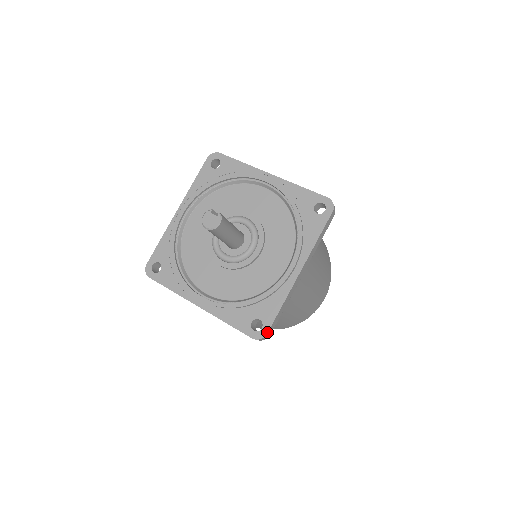
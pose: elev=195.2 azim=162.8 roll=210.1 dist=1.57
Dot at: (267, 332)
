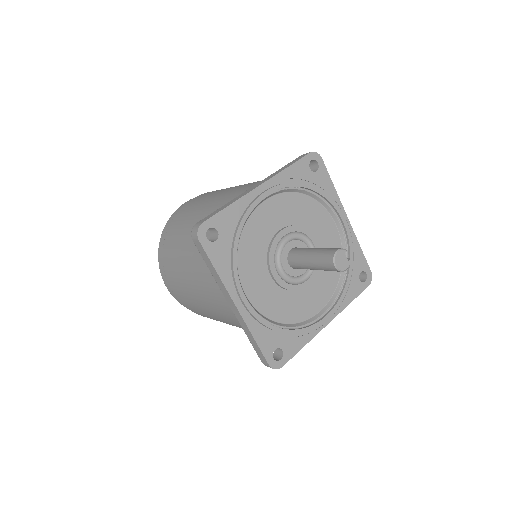
Dot at: (283, 365)
